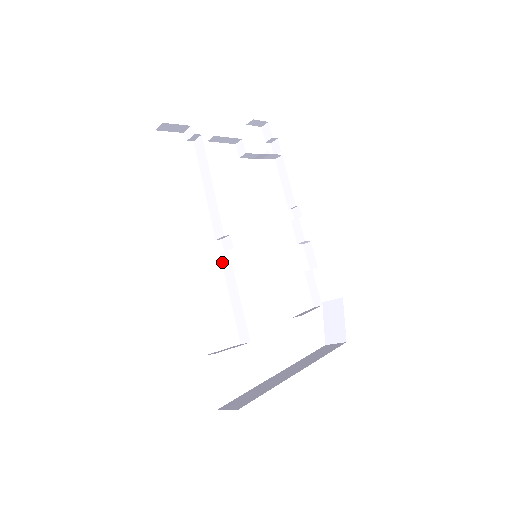
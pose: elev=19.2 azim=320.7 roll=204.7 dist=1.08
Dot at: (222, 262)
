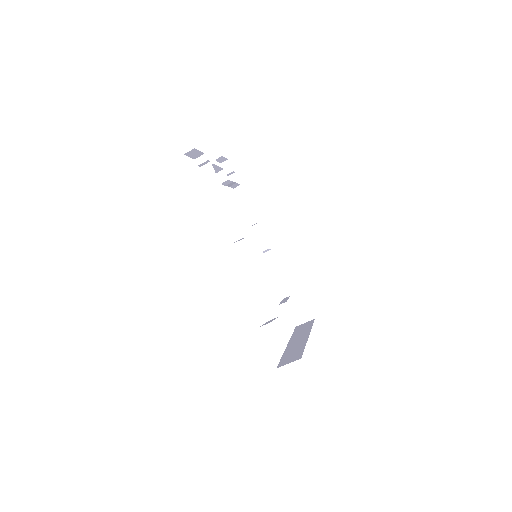
Dot at: (242, 259)
